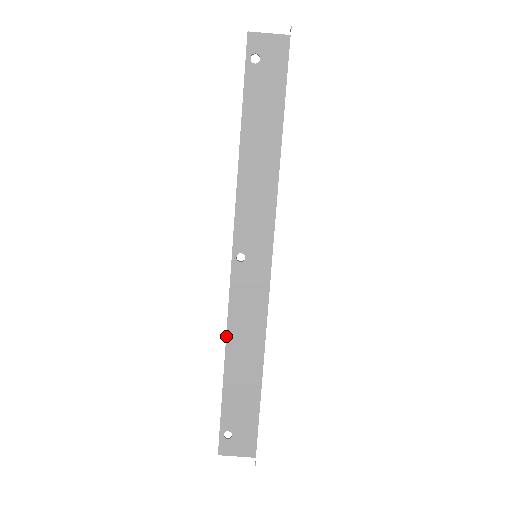
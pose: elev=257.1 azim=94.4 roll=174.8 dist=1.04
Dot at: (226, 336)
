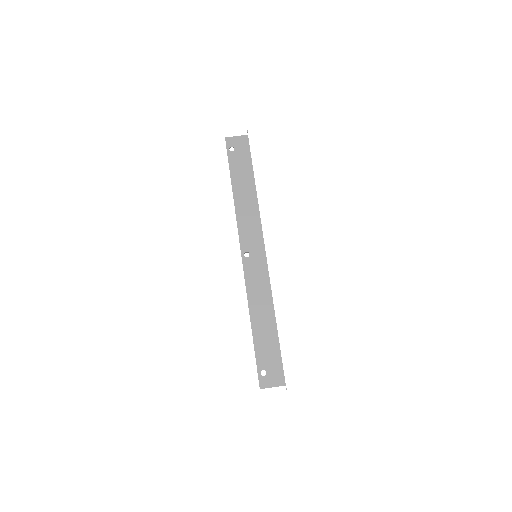
Dot at: (248, 305)
